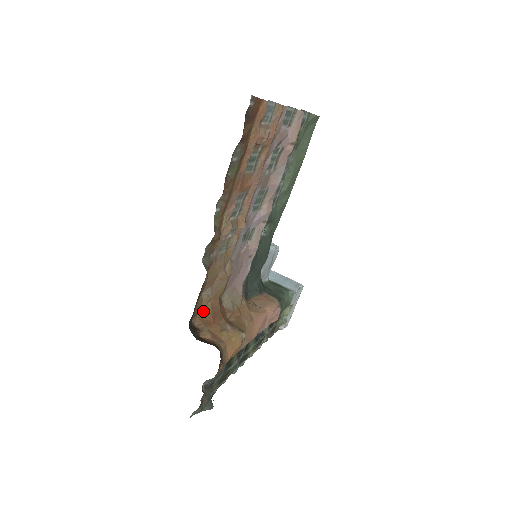
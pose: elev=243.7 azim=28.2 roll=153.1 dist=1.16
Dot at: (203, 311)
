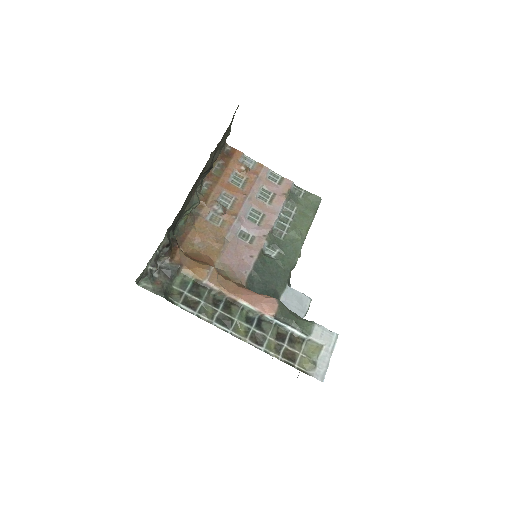
Dot at: (192, 253)
